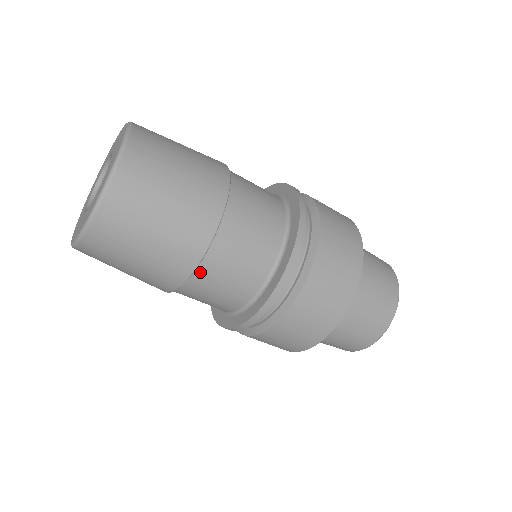
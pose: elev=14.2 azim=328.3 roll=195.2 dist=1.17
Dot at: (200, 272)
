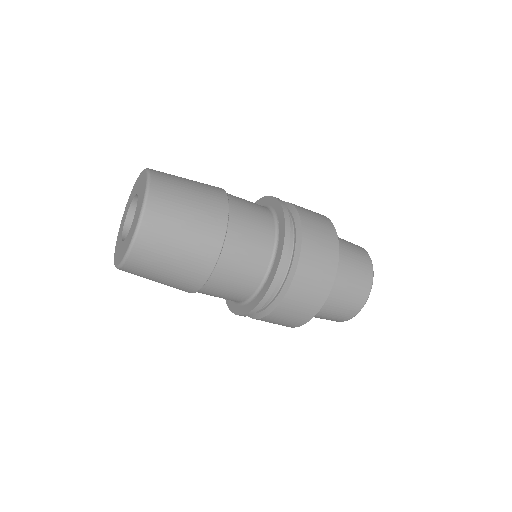
Dot at: occluded
